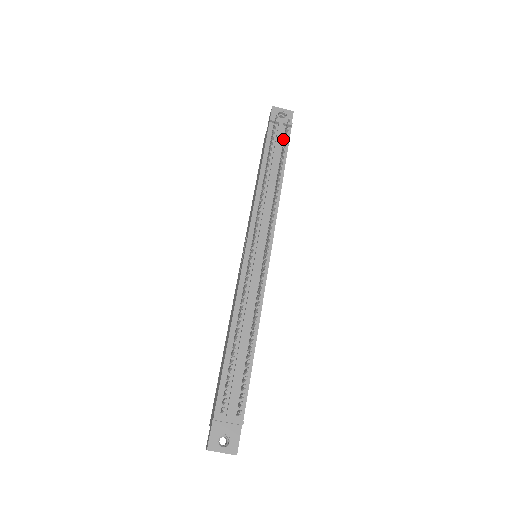
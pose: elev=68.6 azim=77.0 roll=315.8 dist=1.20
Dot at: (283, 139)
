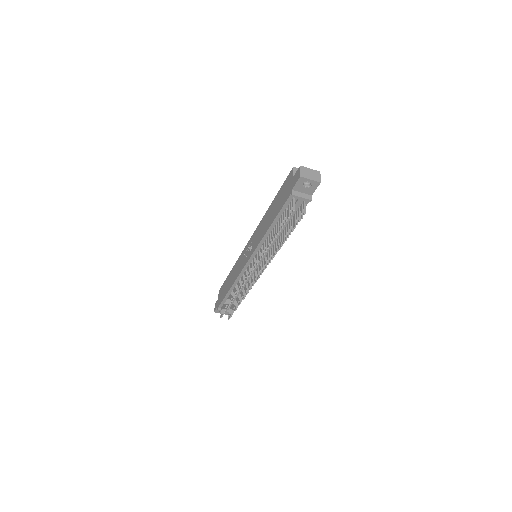
Dot at: (298, 208)
